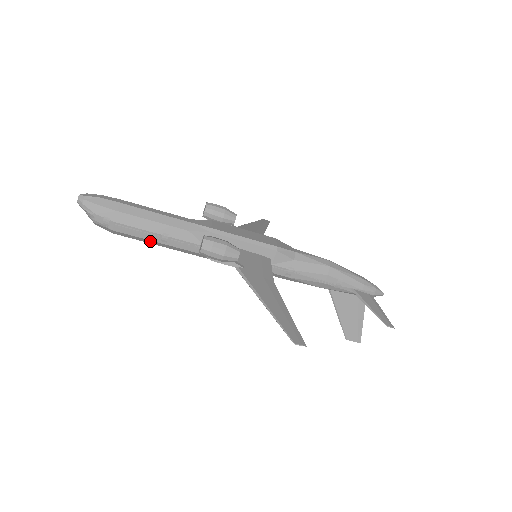
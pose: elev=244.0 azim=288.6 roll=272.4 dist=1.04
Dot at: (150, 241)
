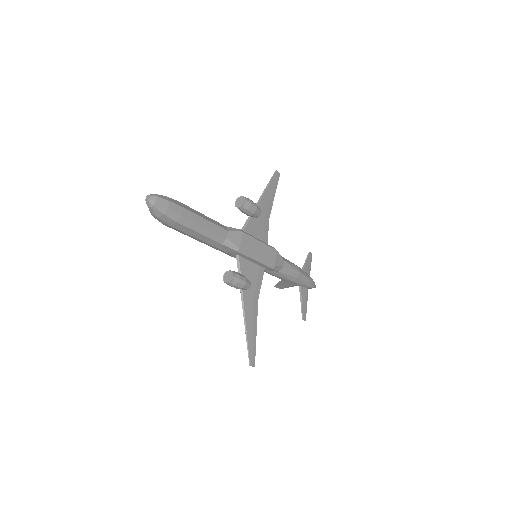
Dot at: occluded
